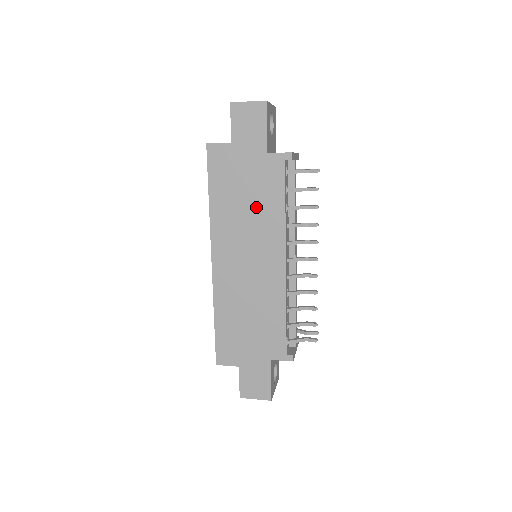
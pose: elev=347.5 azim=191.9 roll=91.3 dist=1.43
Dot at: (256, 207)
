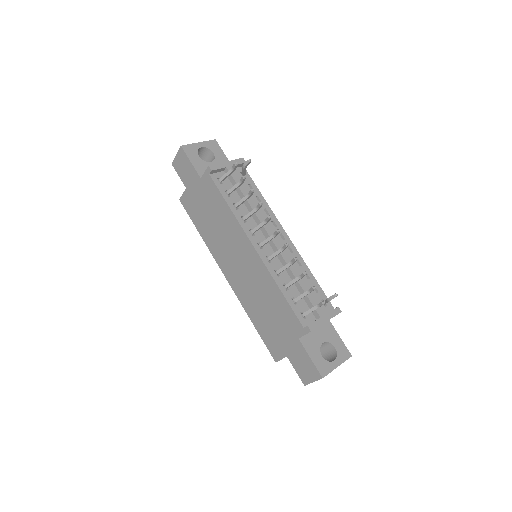
Dot at: (219, 220)
